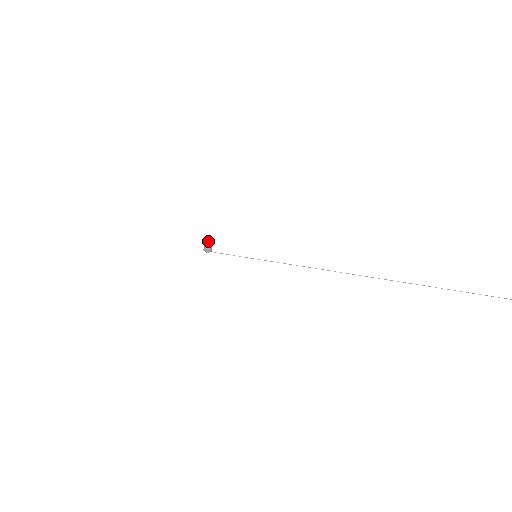
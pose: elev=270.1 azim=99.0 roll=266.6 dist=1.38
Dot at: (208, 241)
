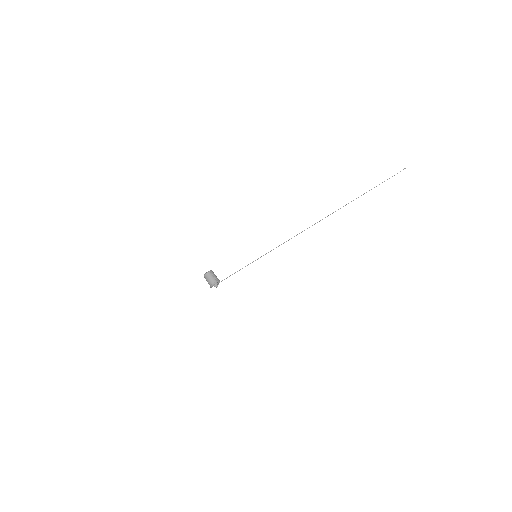
Dot at: (210, 272)
